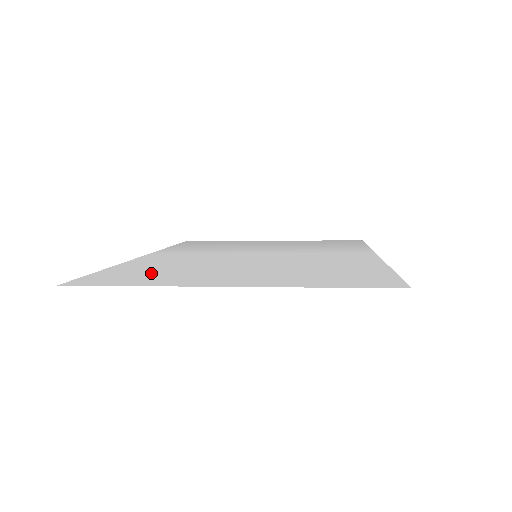
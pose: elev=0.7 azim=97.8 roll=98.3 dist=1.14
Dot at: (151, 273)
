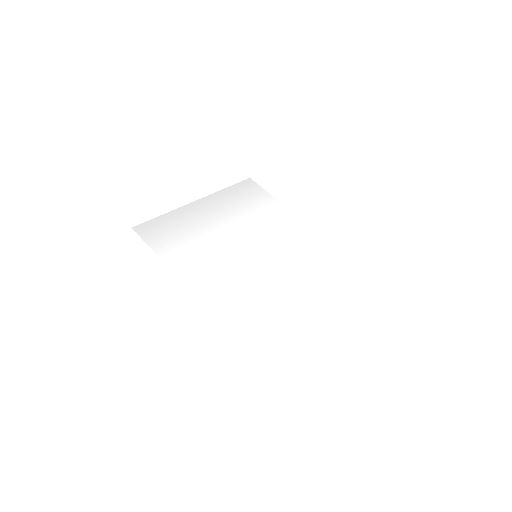
Dot at: (268, 325)
